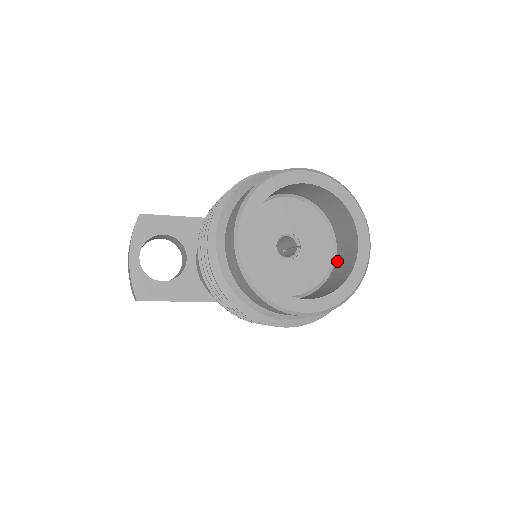
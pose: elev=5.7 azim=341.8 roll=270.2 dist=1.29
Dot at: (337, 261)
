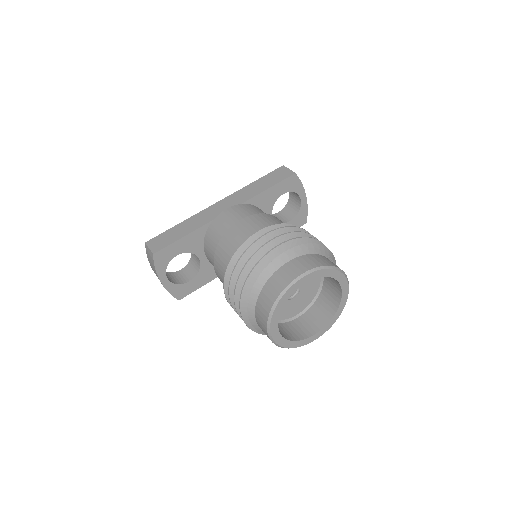
Dot at: (325, 283)
